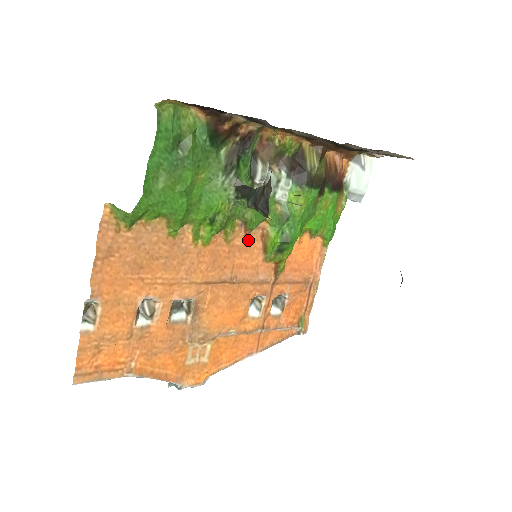
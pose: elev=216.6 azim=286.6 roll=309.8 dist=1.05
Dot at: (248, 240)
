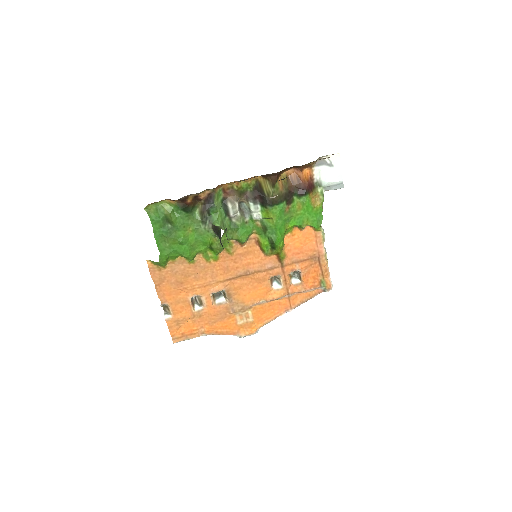
Dot at: (247, 248)
